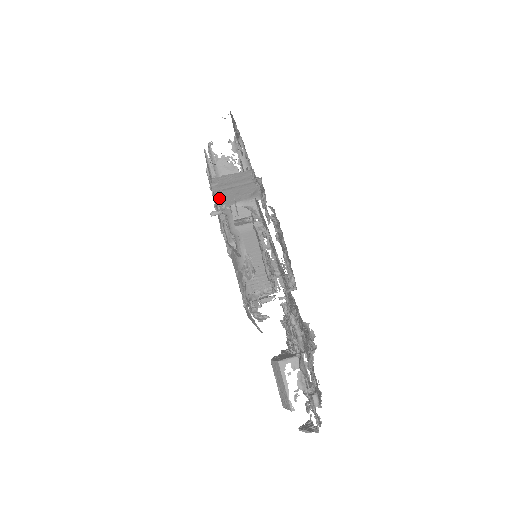
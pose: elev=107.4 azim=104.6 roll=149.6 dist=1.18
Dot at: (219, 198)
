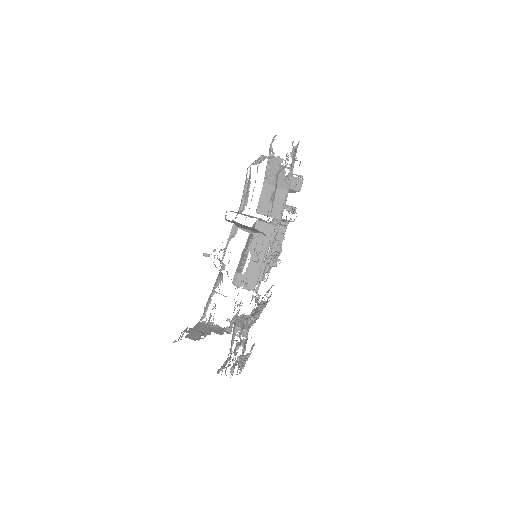
Dot at: occluded
